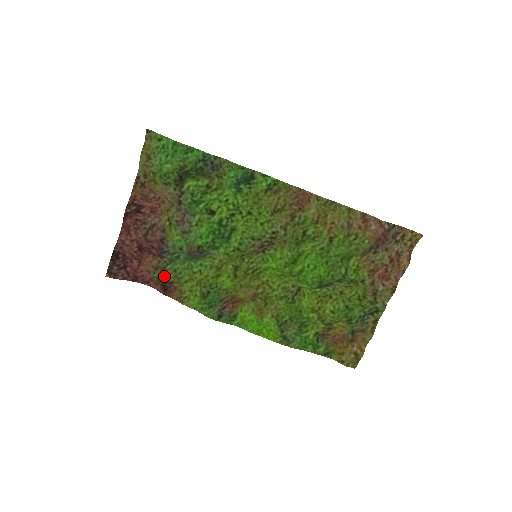
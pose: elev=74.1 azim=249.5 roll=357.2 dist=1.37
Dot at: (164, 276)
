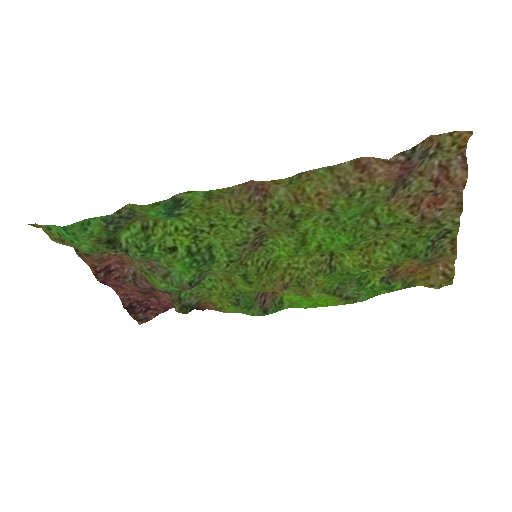
Dot at: (185, 305)
